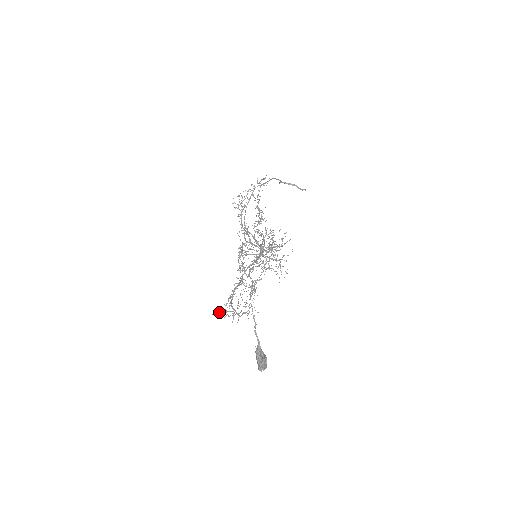
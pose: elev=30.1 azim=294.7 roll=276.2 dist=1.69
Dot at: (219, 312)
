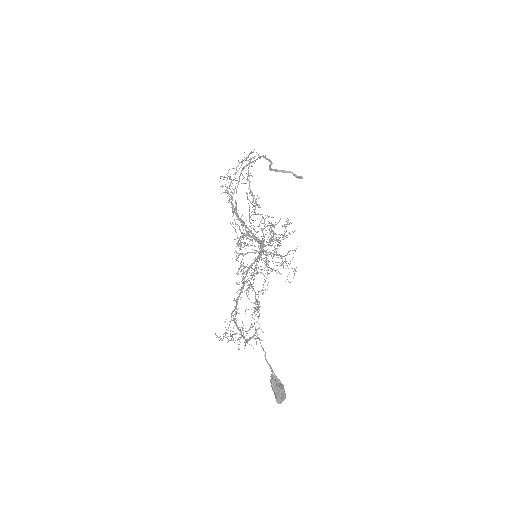
Dot at: occluded
